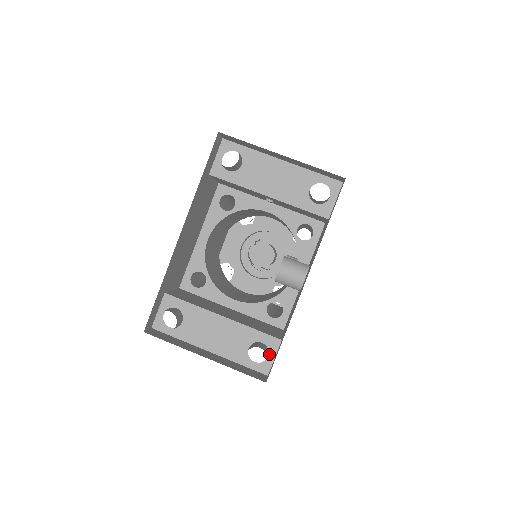
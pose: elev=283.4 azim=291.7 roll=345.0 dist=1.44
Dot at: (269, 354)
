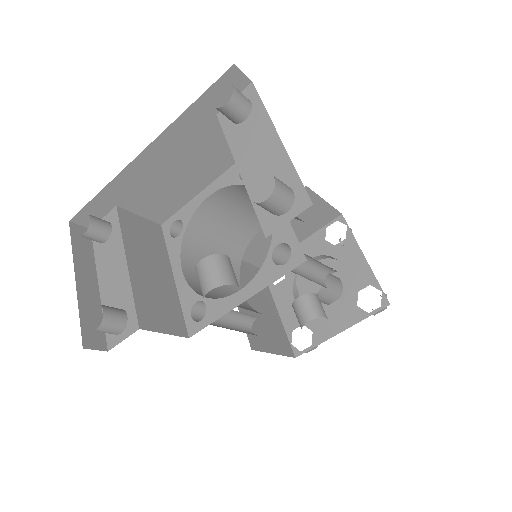
Dot at: (123, 332)
